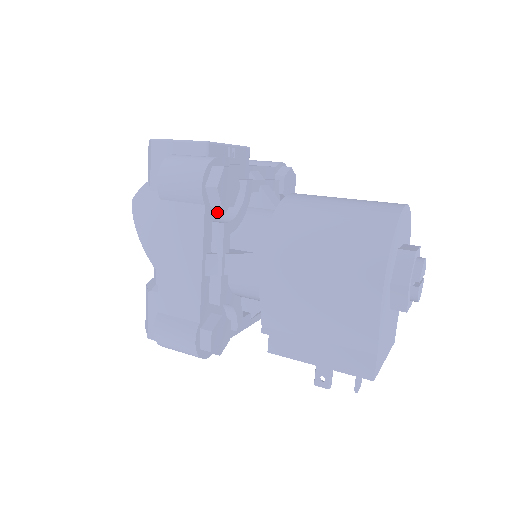
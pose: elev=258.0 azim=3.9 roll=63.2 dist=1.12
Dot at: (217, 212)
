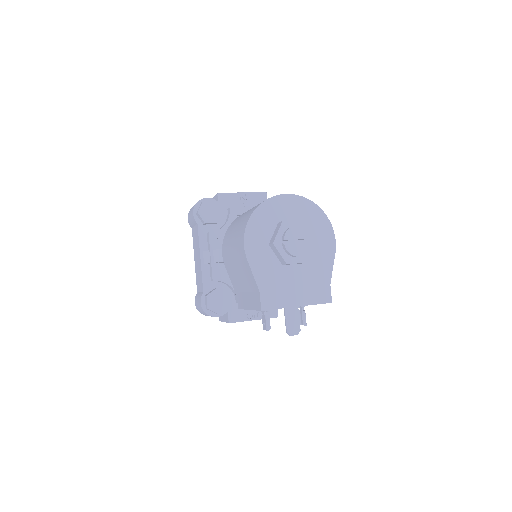
Dot at: (211, 228)
